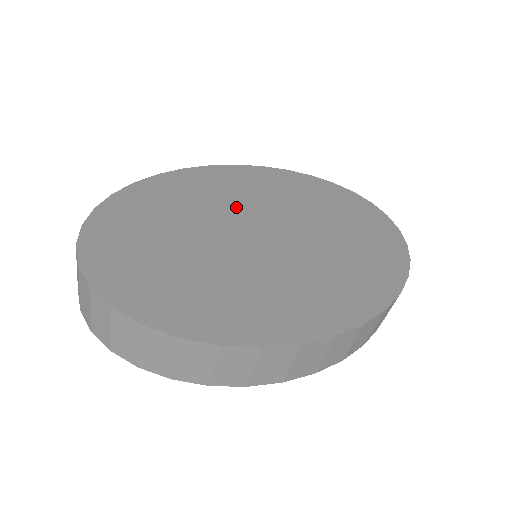
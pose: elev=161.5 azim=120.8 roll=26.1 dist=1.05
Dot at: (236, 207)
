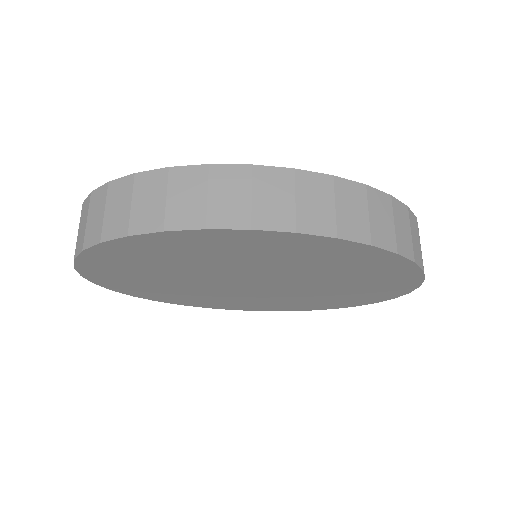
Dot at: occluded
